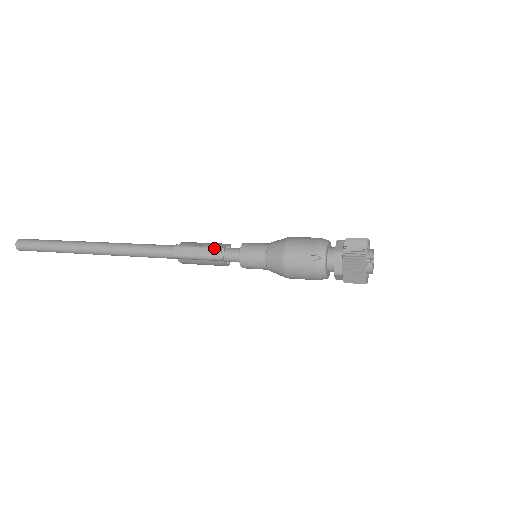
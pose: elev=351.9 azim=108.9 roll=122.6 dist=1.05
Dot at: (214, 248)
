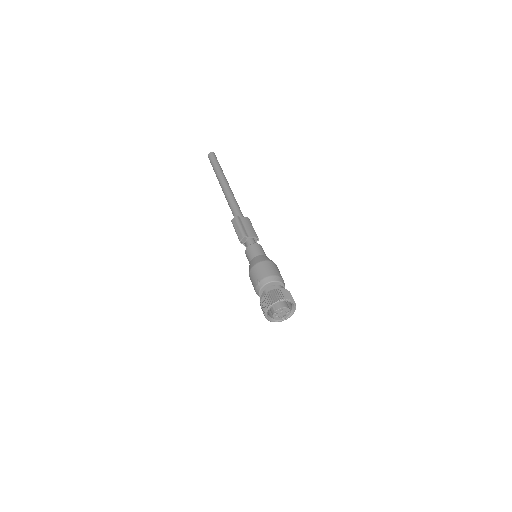
Dot at: (242, 233)
